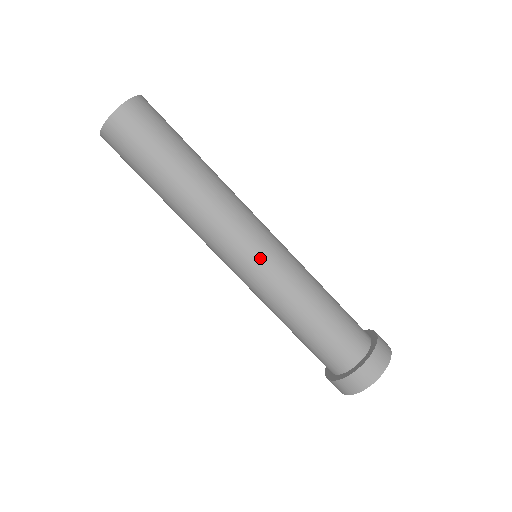
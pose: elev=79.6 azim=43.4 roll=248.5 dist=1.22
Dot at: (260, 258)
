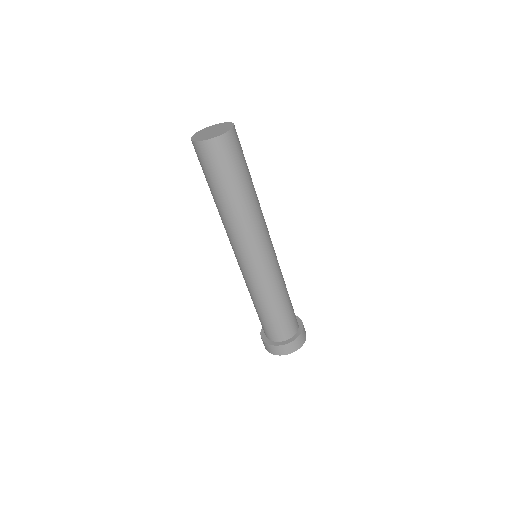
Dot at: (258, 267)
